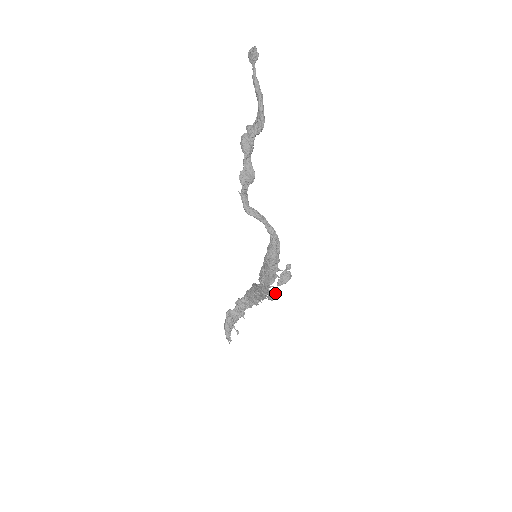
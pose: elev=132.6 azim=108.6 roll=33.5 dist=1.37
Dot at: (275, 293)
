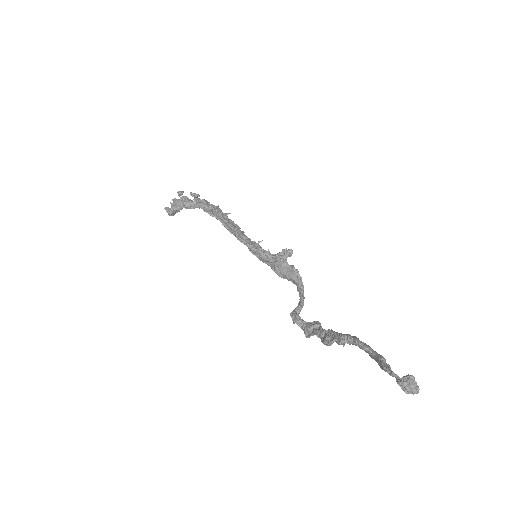
Dot at: occluded
